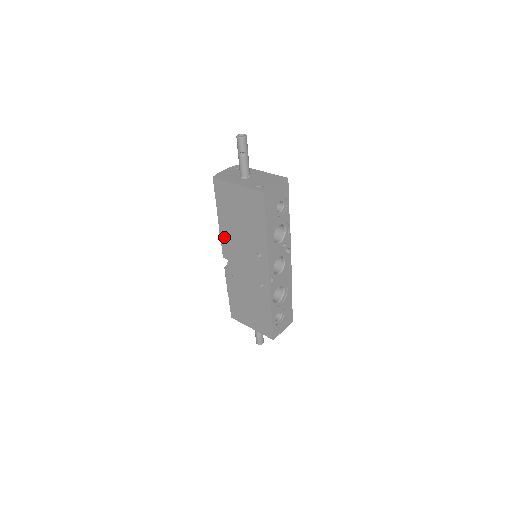
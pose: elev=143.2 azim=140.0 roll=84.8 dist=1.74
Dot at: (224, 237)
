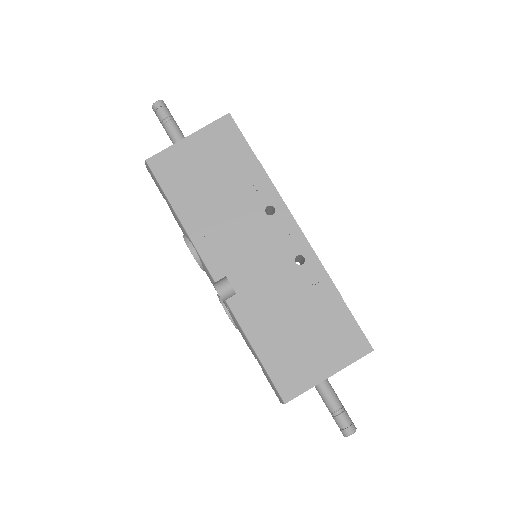
Dot at: (201, 240)
